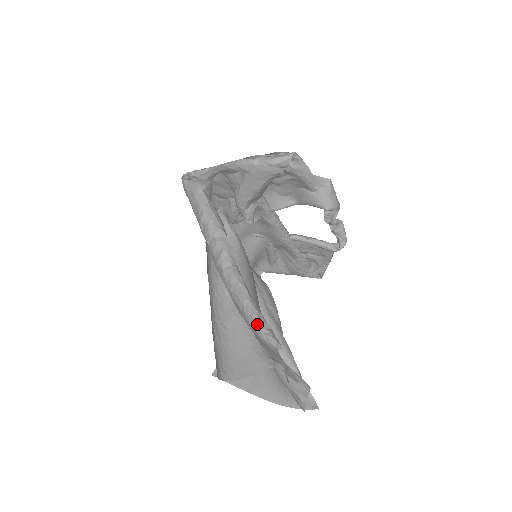
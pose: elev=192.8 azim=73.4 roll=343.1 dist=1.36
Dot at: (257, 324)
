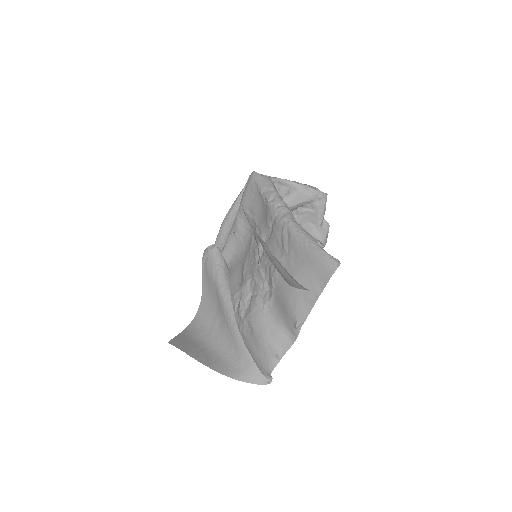
Dot at: (323, 249)
